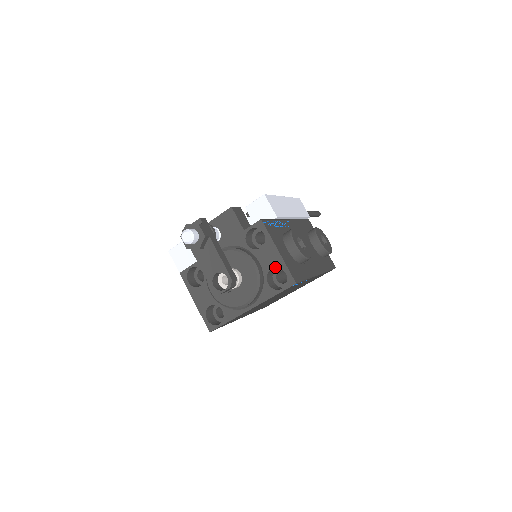
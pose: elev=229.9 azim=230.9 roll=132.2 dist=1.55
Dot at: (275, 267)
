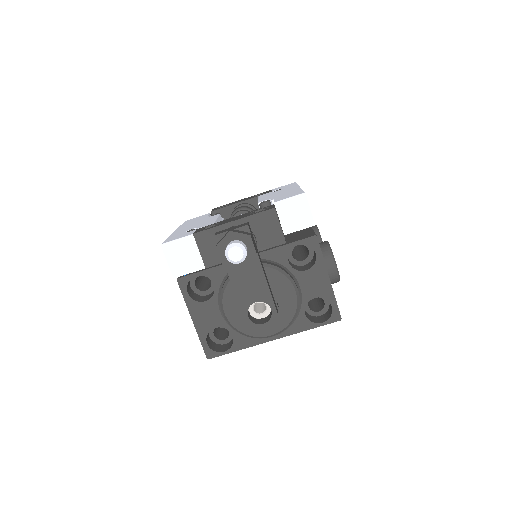
Dot at: (320, 296)
